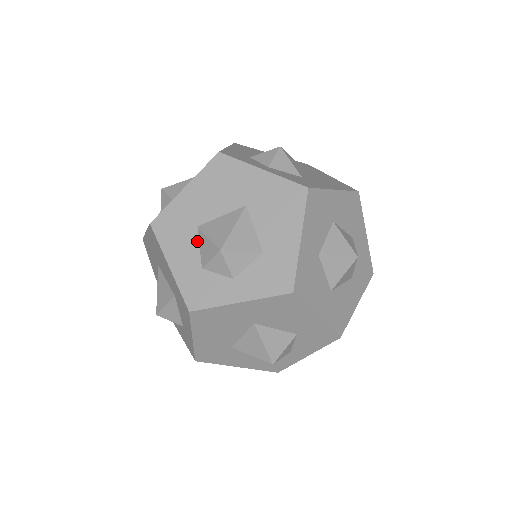
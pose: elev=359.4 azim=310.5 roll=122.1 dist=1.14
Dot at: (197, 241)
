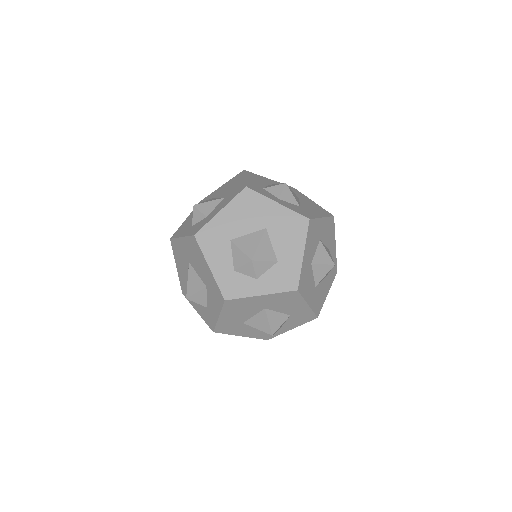
Dot at: (230, 251)
